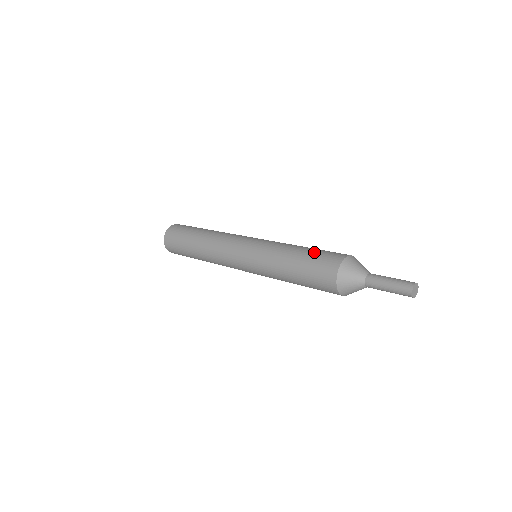
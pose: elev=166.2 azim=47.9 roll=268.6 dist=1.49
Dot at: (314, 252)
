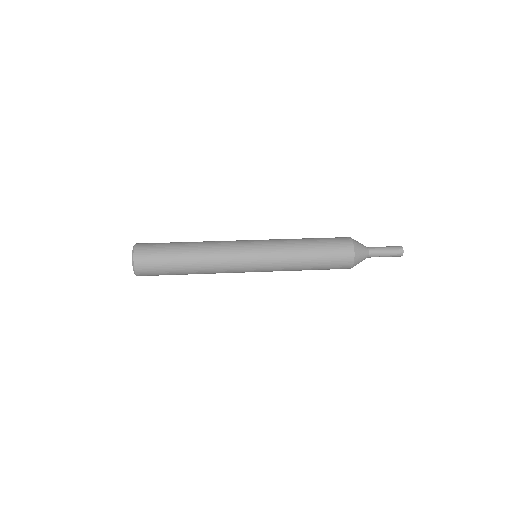
Dot at: occluded
